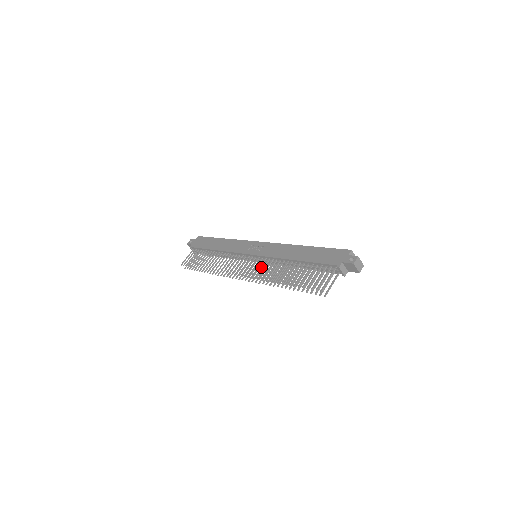
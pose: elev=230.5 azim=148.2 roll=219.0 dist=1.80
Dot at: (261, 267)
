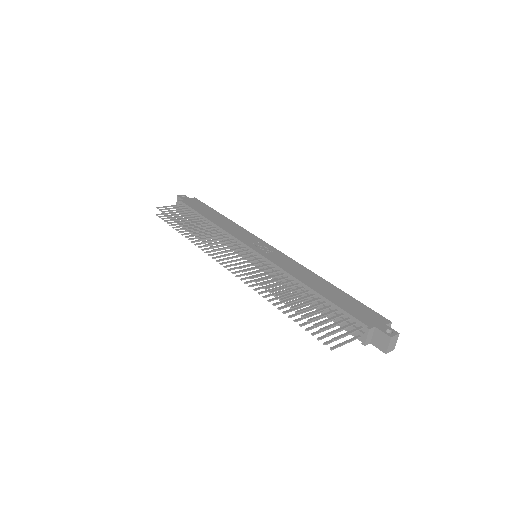
Dot at: (256, 270)
